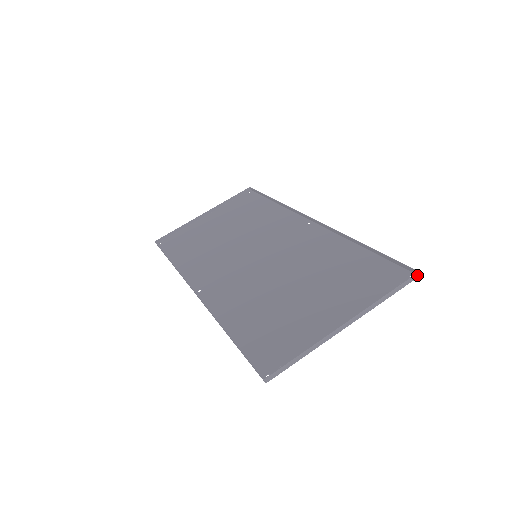
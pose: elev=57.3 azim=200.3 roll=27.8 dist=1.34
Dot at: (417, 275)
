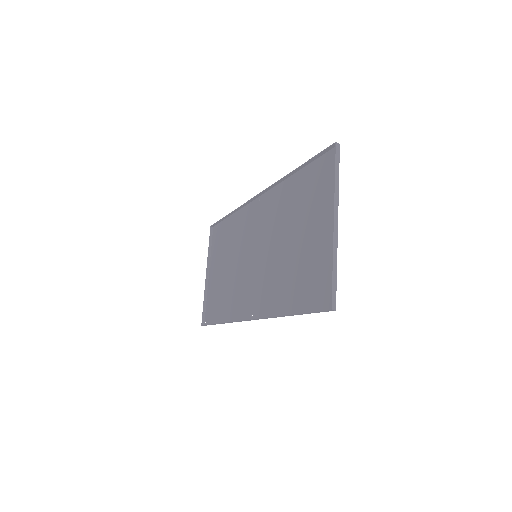
Dot at: (337, 145)
